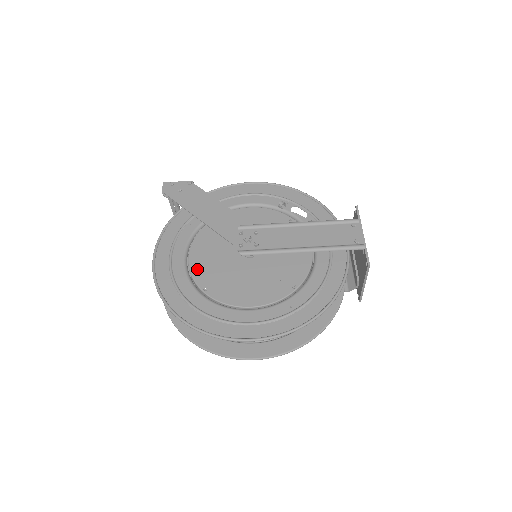
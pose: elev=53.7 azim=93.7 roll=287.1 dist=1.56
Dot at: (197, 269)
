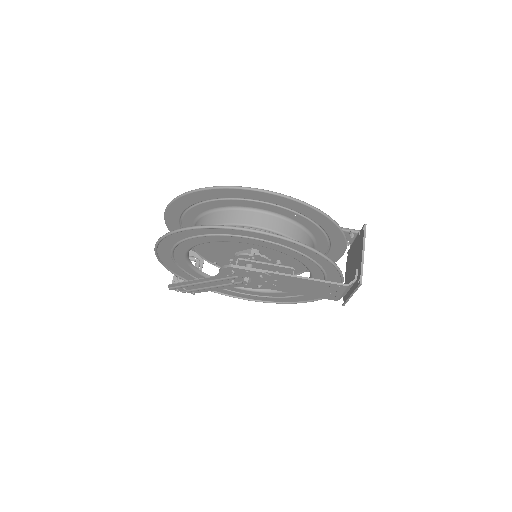
Dot at: occluded
